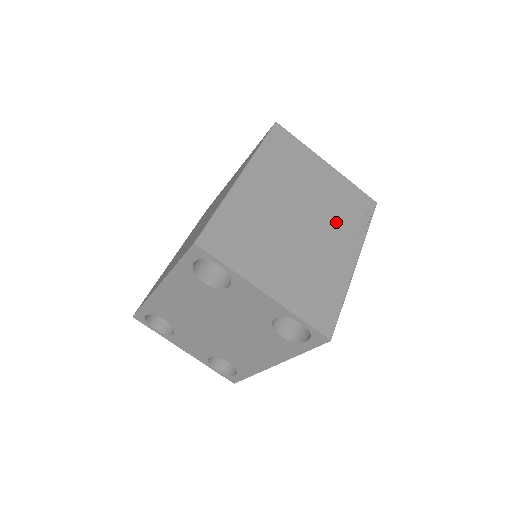
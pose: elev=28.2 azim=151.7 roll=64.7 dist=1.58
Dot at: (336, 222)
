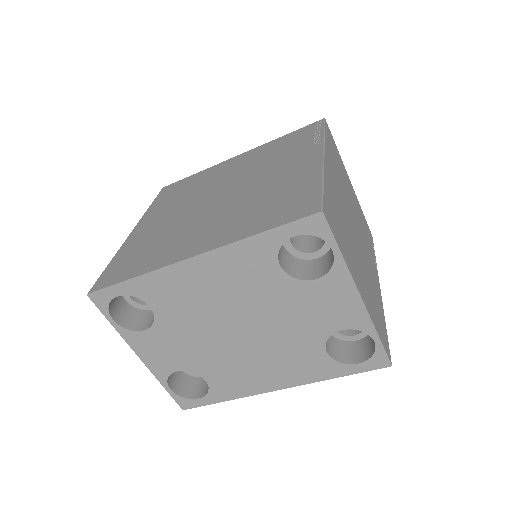
Dot at: (366, 242)
